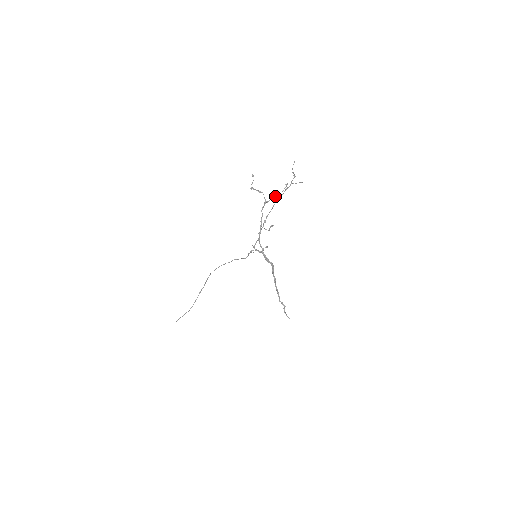
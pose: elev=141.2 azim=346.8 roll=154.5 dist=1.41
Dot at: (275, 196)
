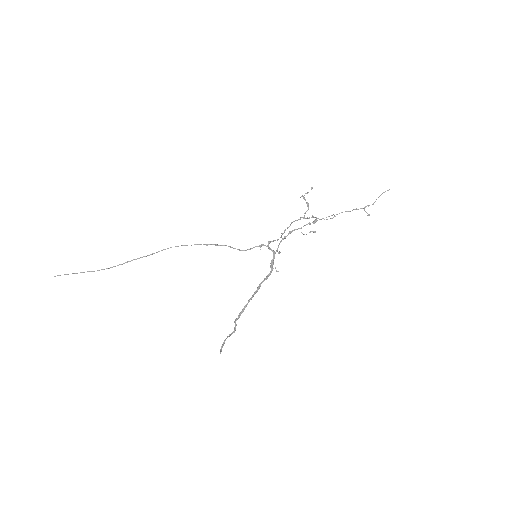
Dot at: (318, 218)
